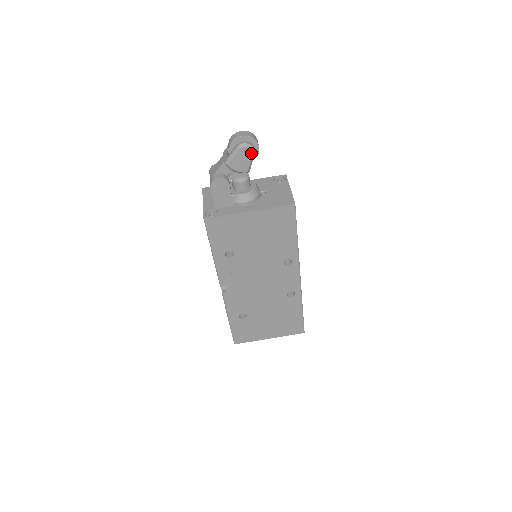
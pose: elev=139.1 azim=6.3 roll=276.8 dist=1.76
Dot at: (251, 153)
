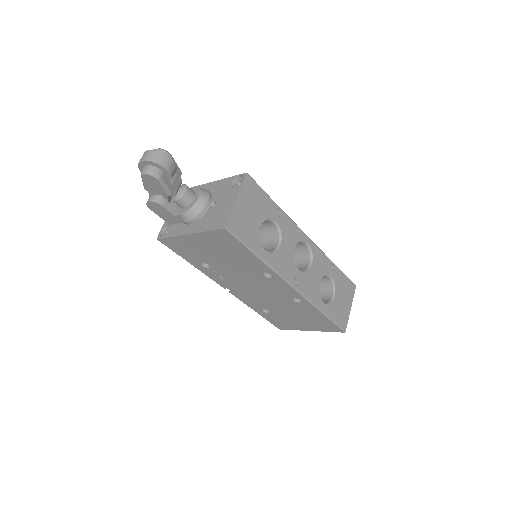
Dot at: (155, 179)
